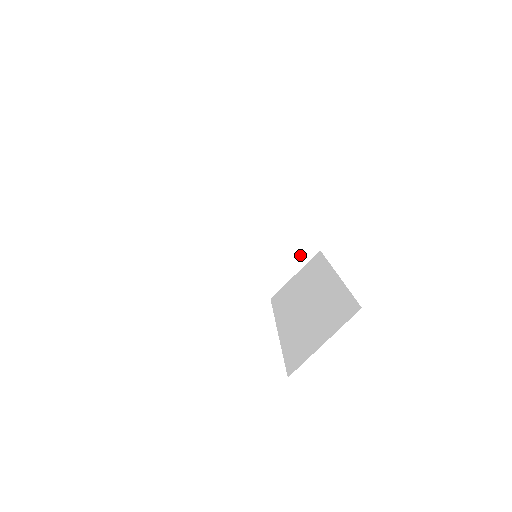
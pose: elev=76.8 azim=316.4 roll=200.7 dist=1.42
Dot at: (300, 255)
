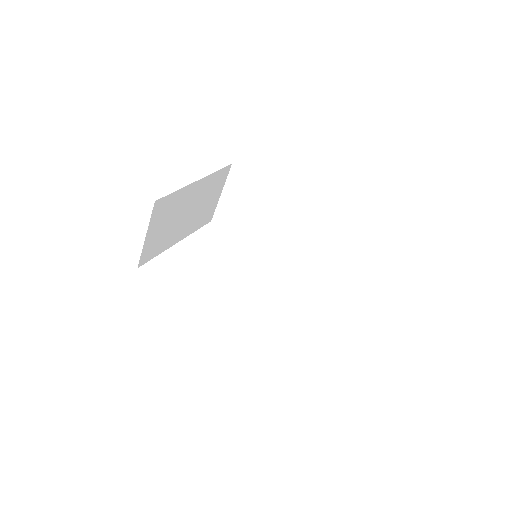
Dot at: (221, 182)
